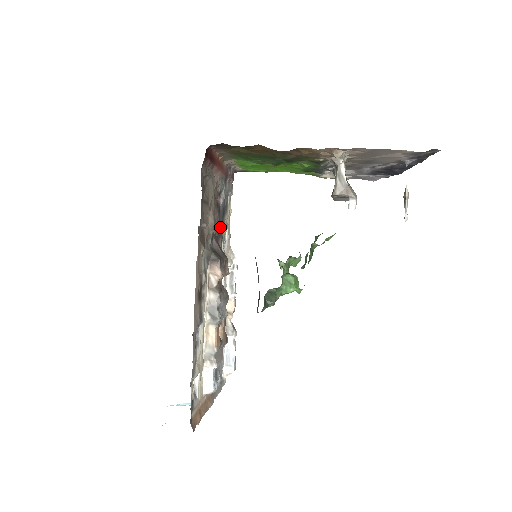
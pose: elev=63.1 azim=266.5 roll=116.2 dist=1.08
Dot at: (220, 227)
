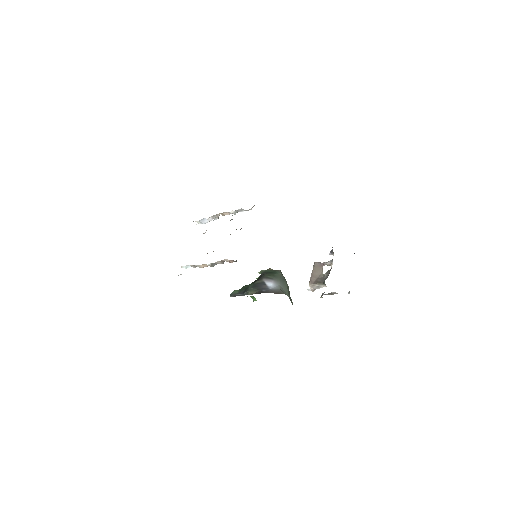
Dot at: occluded
